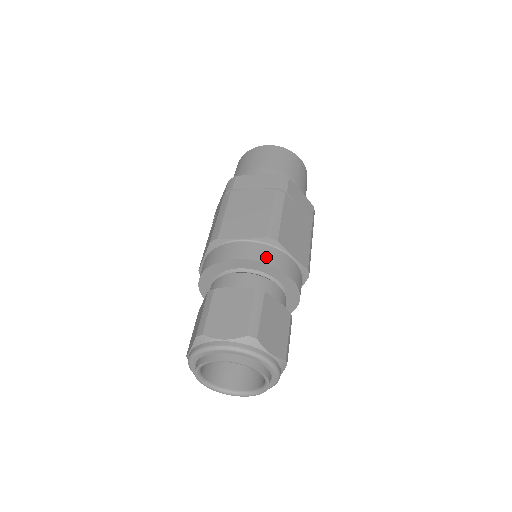
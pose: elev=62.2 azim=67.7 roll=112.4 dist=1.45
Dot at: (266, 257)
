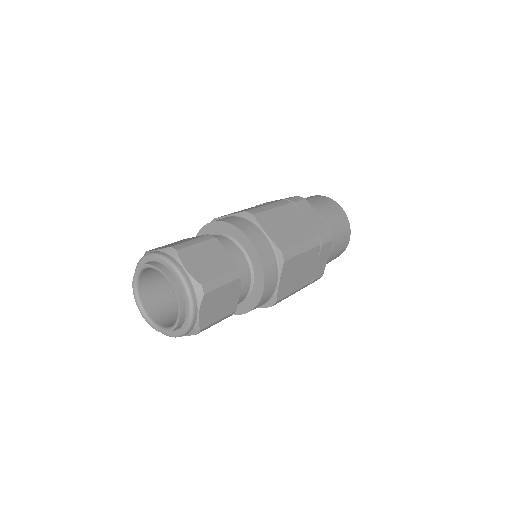
Dot at: (266, 261)
